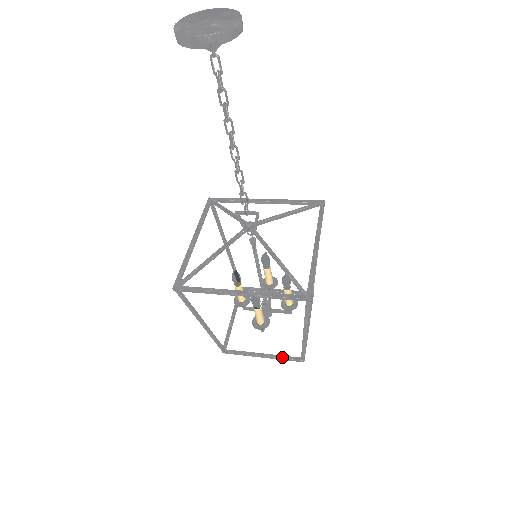
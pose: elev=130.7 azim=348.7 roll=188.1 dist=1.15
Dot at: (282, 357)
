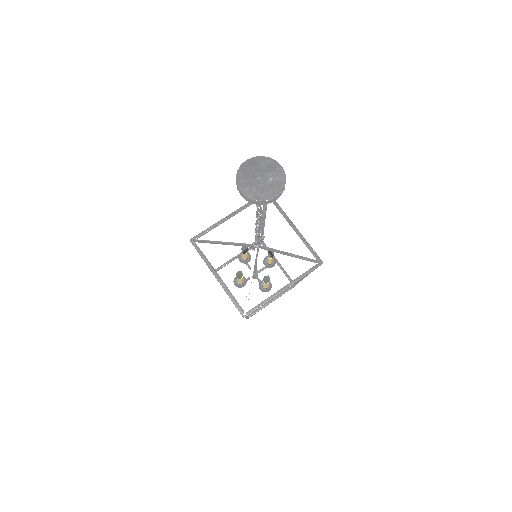
Dot at: (283, 293)
